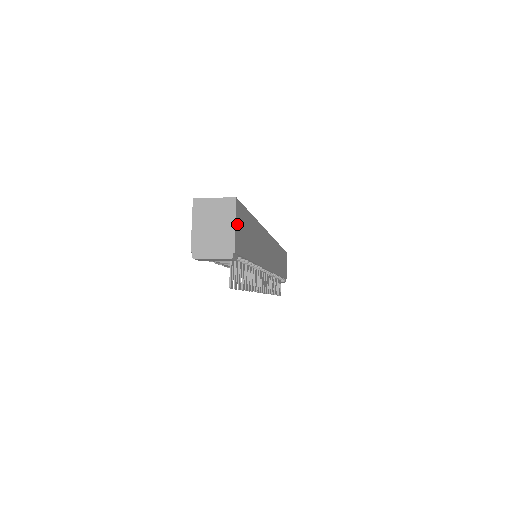
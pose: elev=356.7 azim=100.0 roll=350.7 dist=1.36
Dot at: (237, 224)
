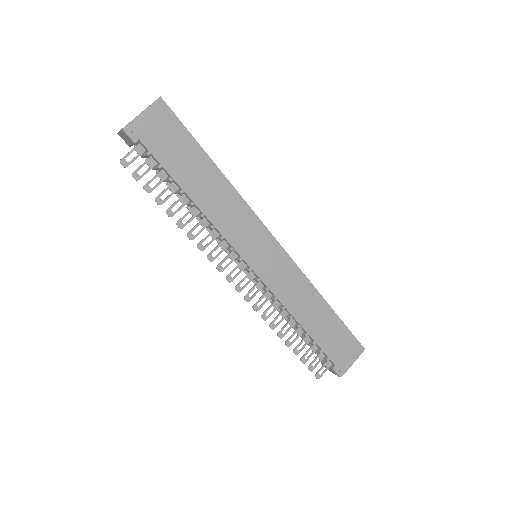
Dot at: (150, 116)
